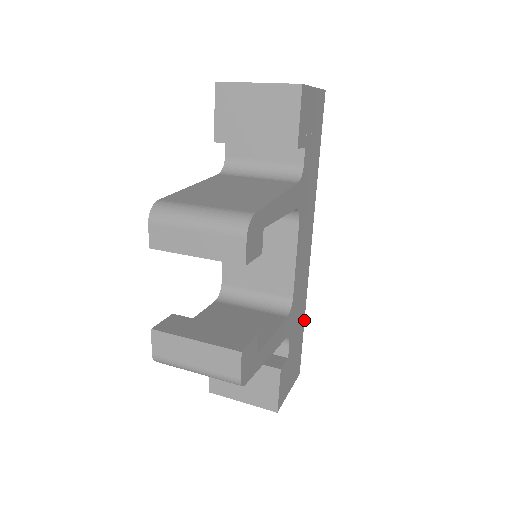
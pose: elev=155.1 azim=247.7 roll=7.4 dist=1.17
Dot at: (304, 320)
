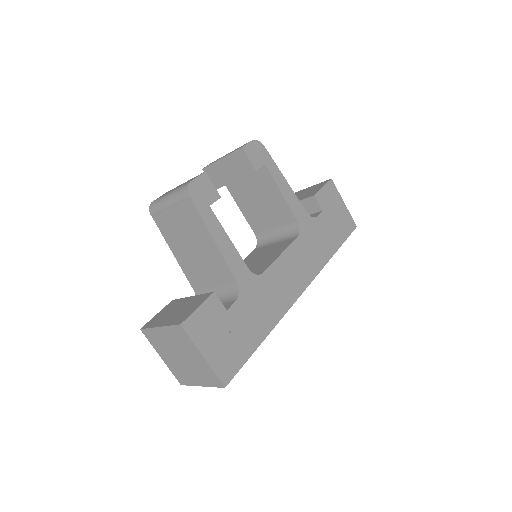
Dot at: occluded
